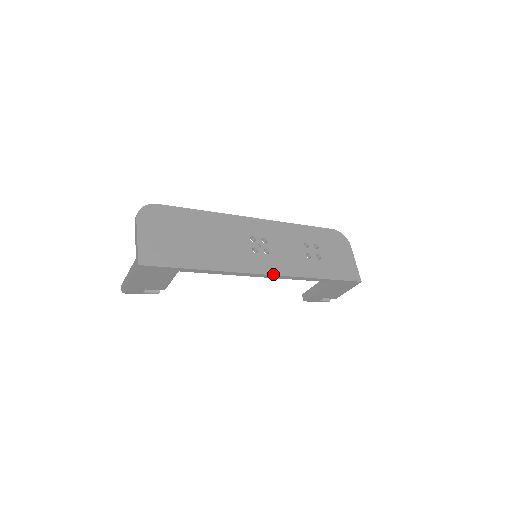
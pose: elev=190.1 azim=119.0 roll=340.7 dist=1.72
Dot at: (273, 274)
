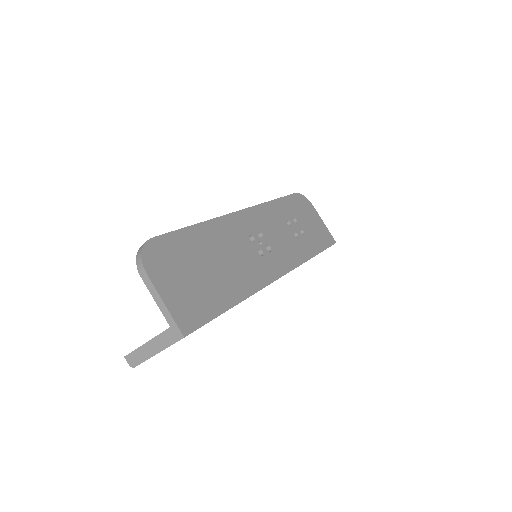
Dot at: (286, 273)
